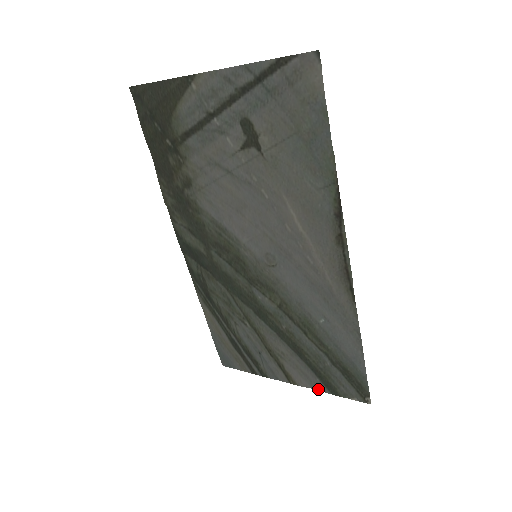
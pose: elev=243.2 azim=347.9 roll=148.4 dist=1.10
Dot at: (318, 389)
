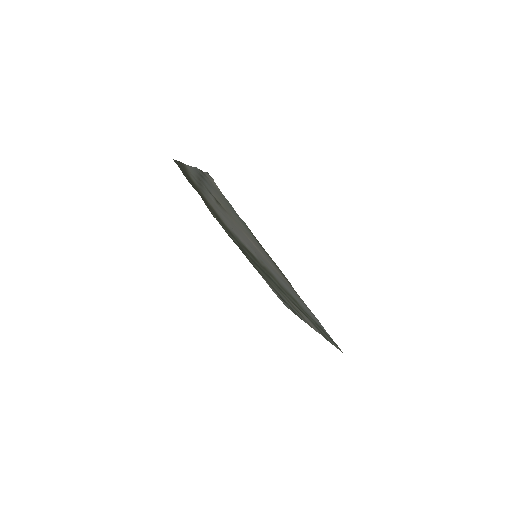
Dot at: occluded
